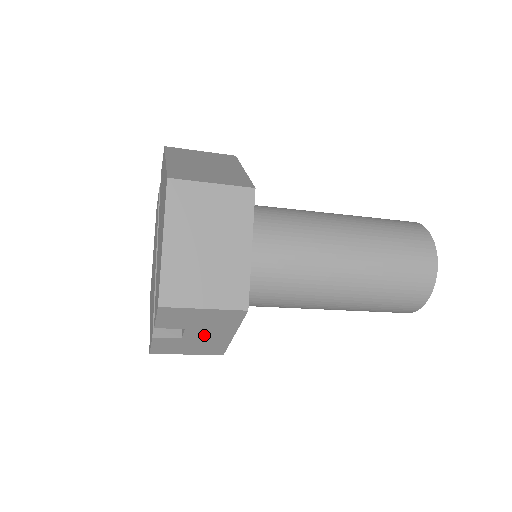
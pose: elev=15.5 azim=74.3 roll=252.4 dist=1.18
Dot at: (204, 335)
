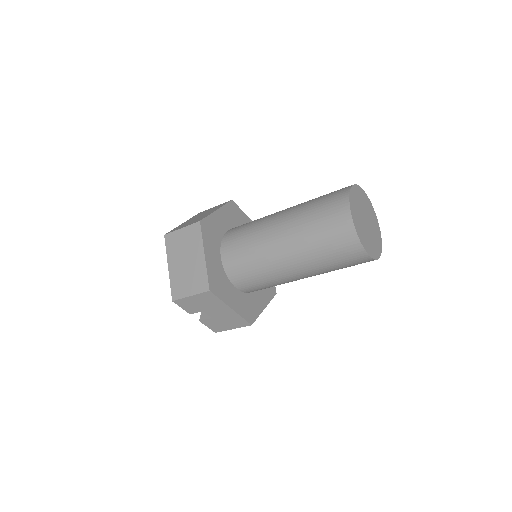
Dot at: (218, 313)
